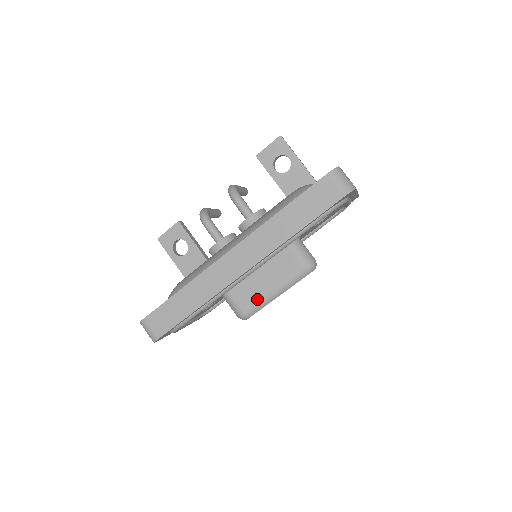
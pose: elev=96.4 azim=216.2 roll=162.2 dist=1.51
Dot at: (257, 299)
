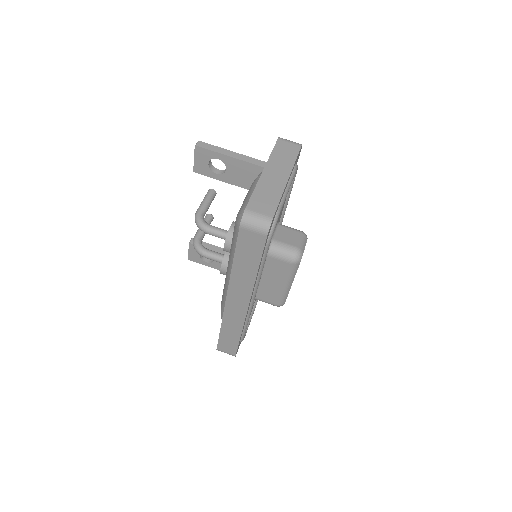
Dot at: (278, 295)
